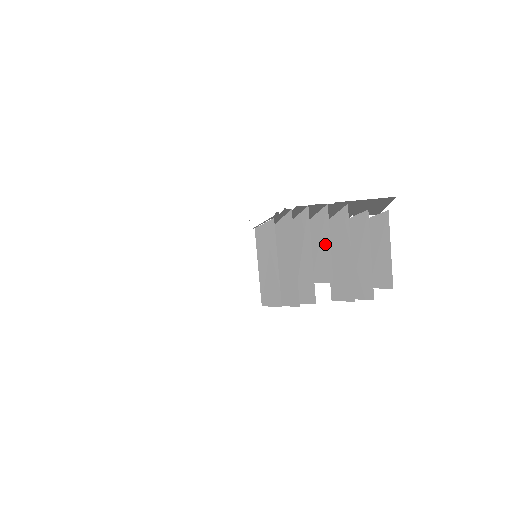
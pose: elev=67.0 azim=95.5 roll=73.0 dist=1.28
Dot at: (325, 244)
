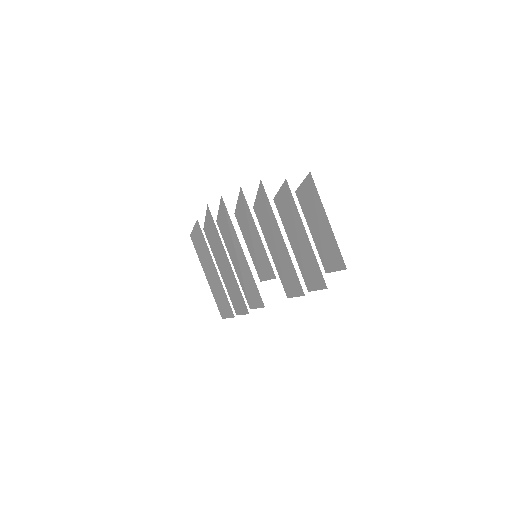
Dot at: (255, 234)
